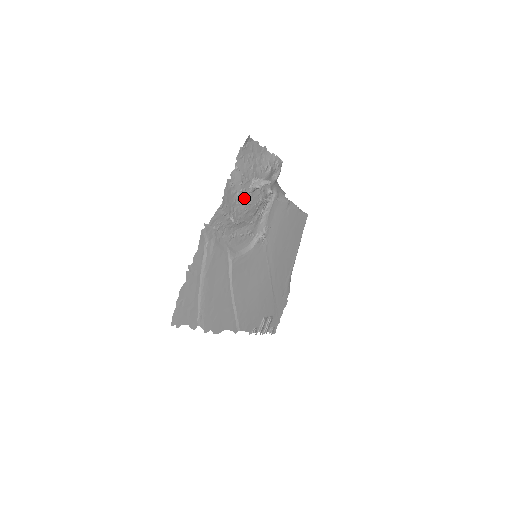
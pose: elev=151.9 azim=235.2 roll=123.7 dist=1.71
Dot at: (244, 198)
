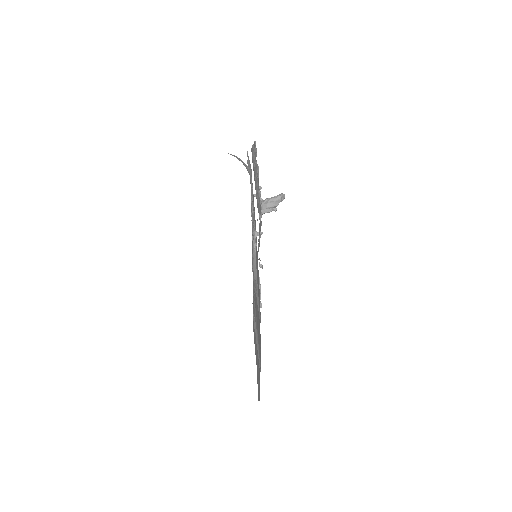
Dot at: occluded
